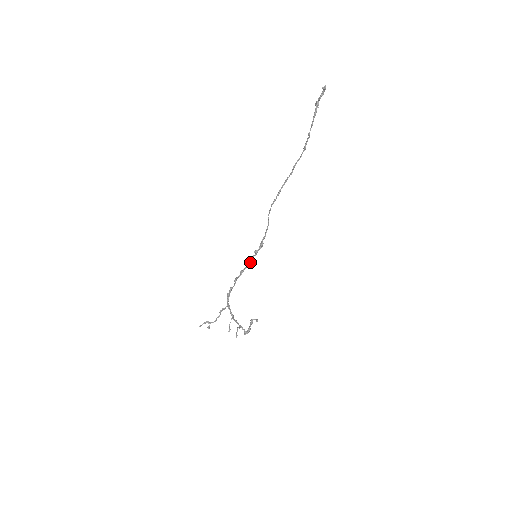
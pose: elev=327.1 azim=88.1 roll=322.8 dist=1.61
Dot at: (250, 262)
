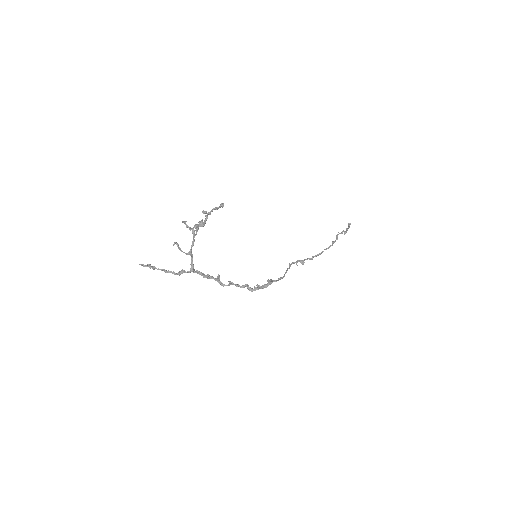
Dot at: (247, 284)
